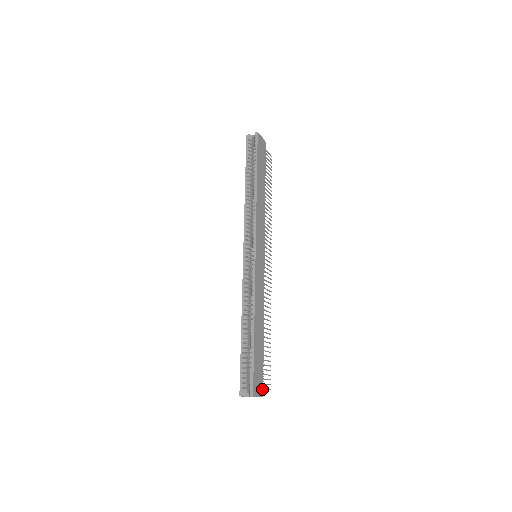
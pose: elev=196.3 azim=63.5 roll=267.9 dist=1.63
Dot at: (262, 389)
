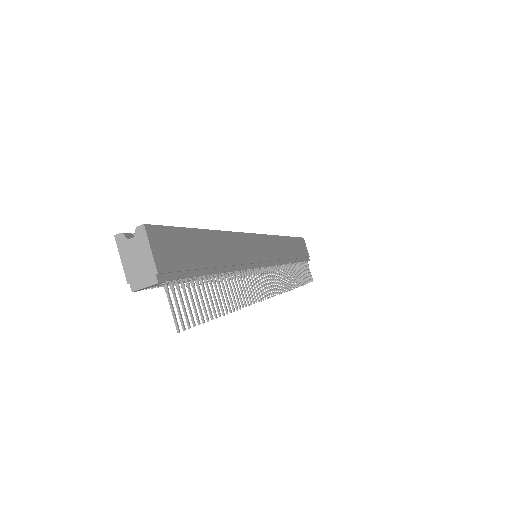
Dot at: (166, 271)
